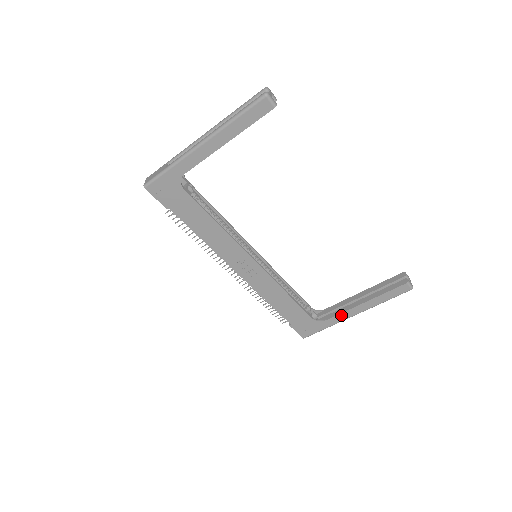
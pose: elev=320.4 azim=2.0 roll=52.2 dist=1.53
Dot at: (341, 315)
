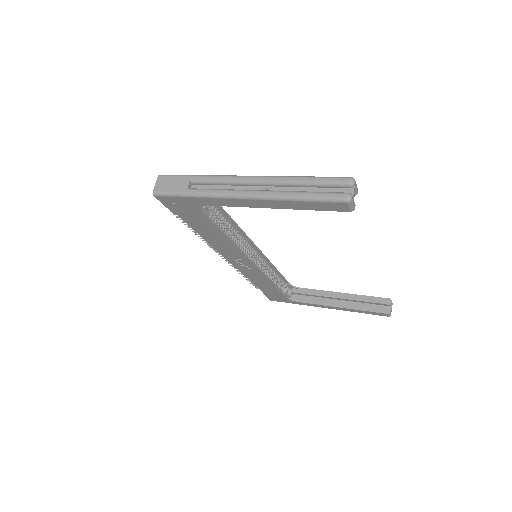
Dot at: (315, 304)
